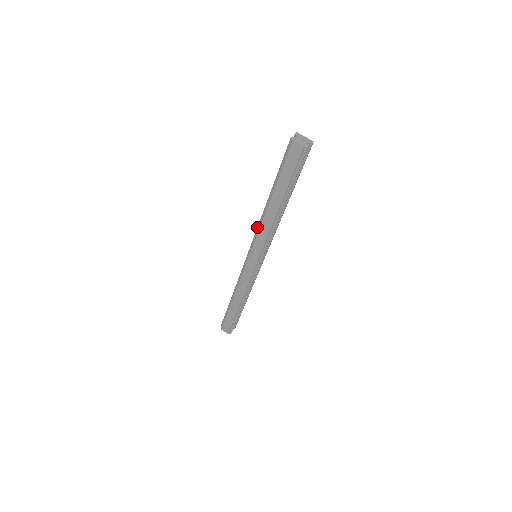
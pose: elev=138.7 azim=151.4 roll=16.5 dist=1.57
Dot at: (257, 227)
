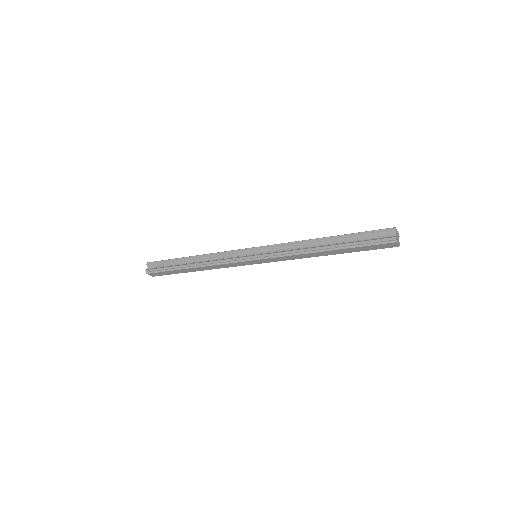
Dot at: (288, 252)
